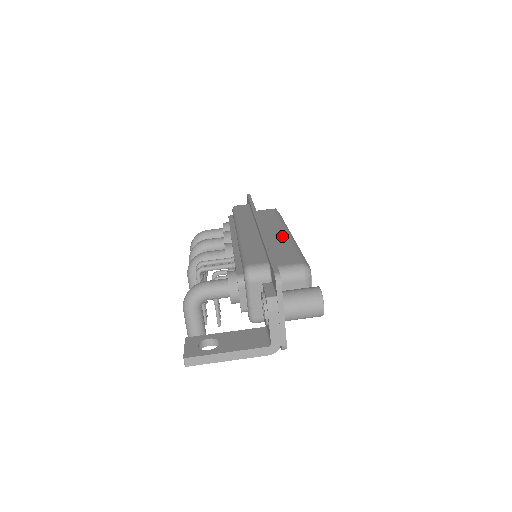
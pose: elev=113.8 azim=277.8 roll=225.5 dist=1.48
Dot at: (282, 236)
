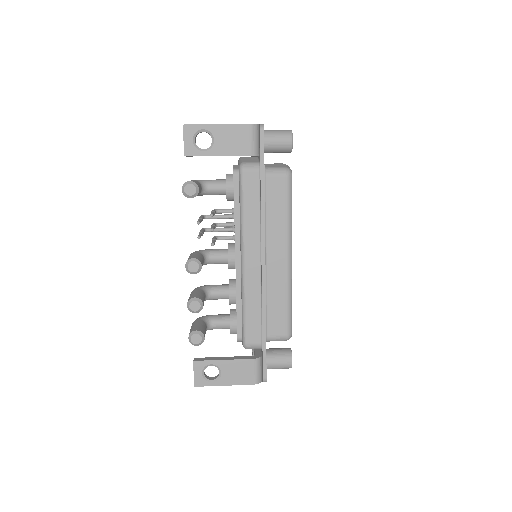
Dot at: occluded
